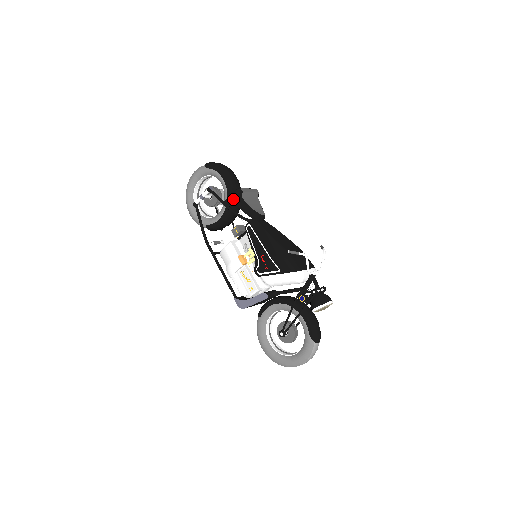
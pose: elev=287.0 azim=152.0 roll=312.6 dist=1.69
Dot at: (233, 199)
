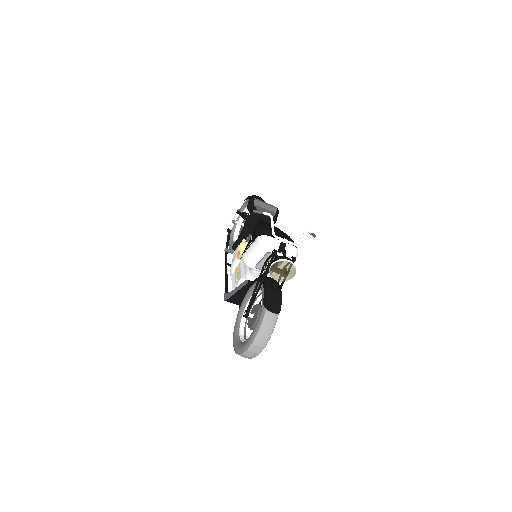
Dot at: occluded
